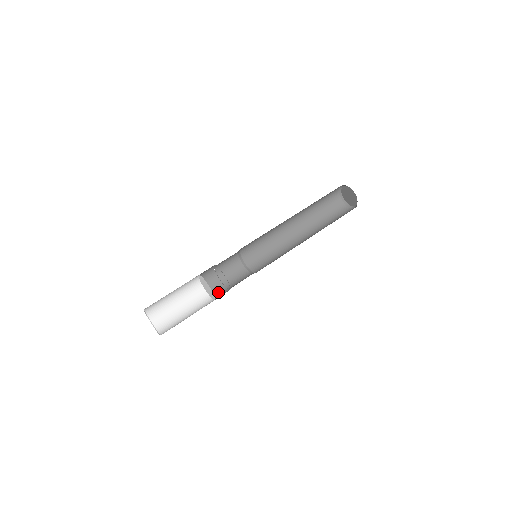
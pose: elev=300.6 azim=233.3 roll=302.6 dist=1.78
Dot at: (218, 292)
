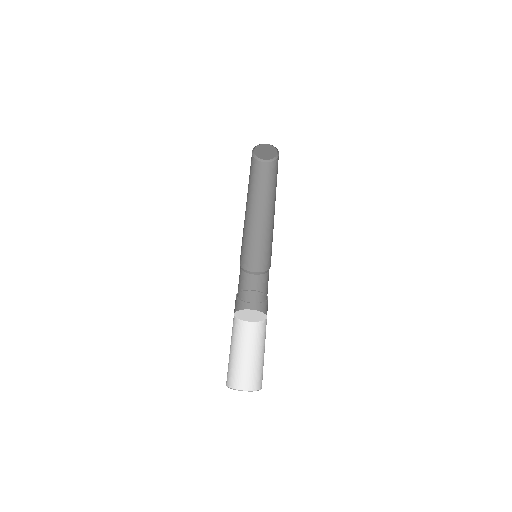
Dot at: occluded
